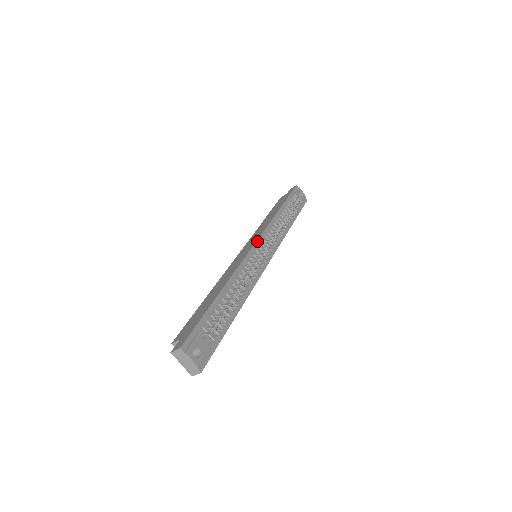
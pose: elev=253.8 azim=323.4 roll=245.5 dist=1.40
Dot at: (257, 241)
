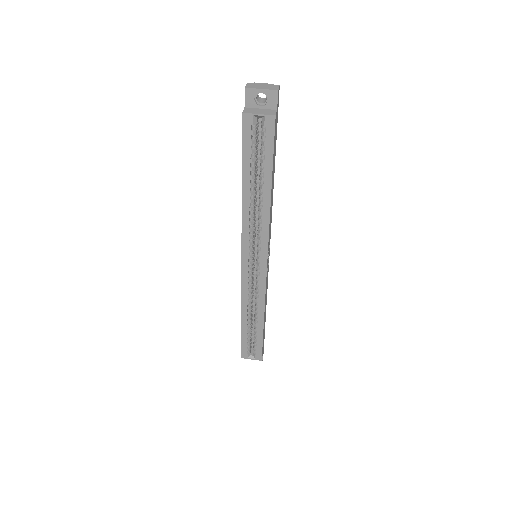
Dot at: occluded
